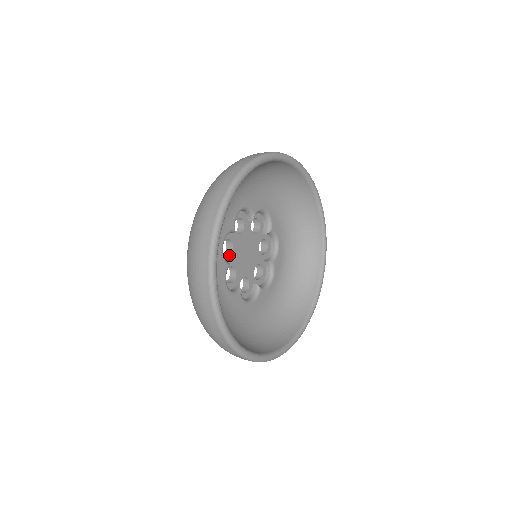
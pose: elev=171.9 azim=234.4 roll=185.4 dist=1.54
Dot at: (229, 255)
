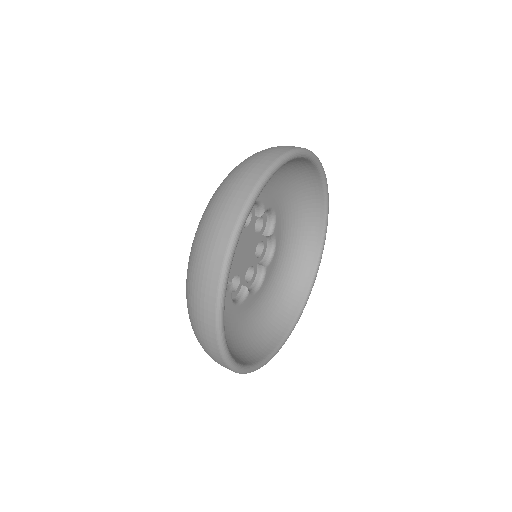
Dot at: occluded
